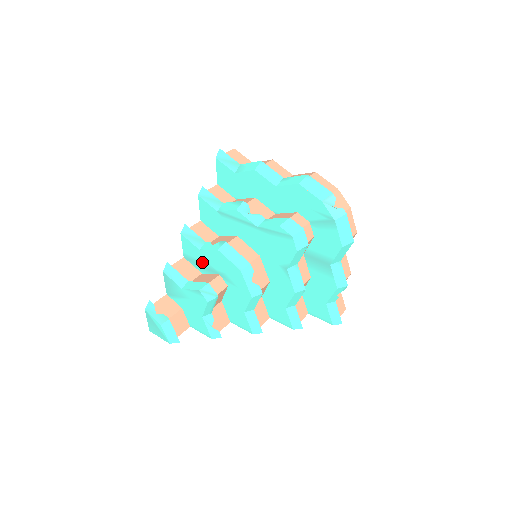
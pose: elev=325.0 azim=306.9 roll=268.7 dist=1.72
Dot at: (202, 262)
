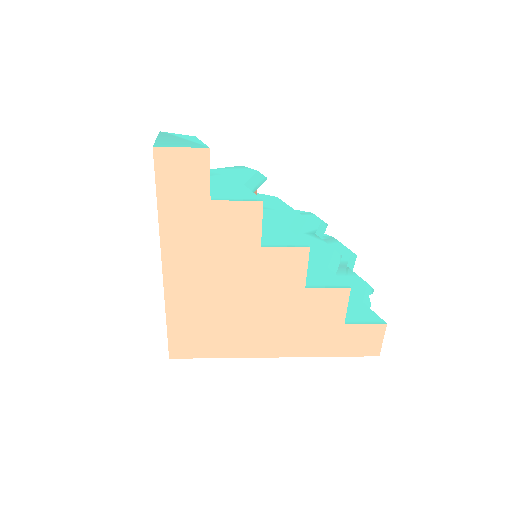
Dot at: occluded
